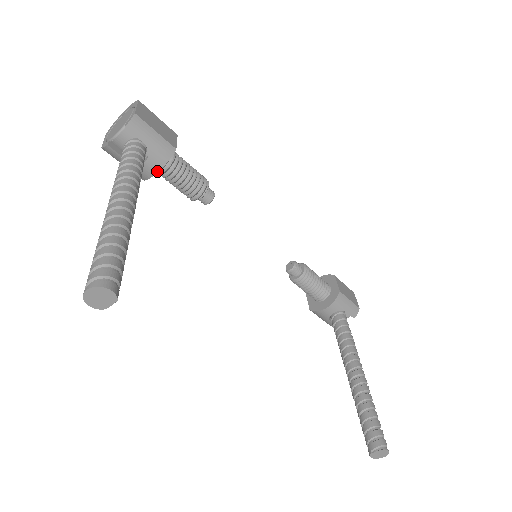
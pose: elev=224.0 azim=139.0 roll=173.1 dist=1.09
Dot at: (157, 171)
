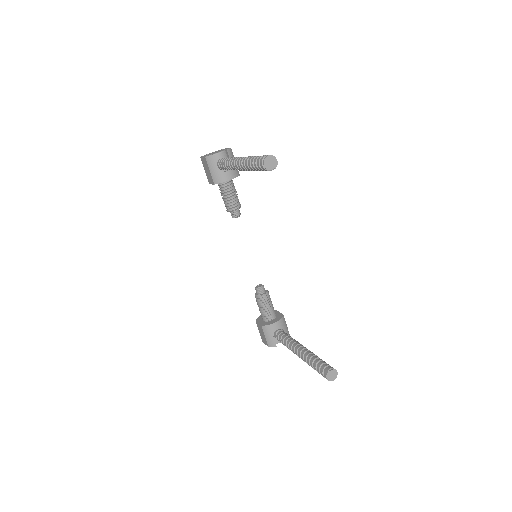
Dot at: (229, 179)
